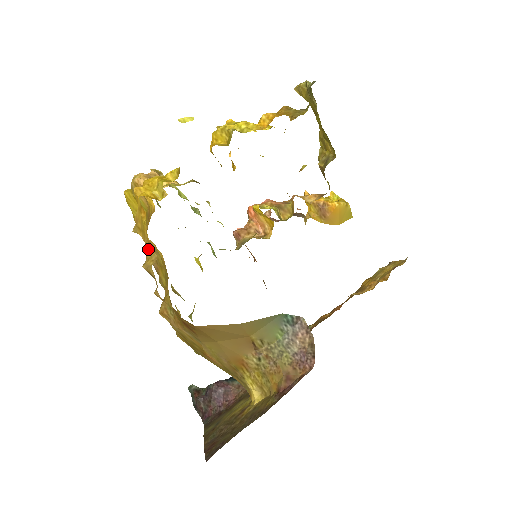
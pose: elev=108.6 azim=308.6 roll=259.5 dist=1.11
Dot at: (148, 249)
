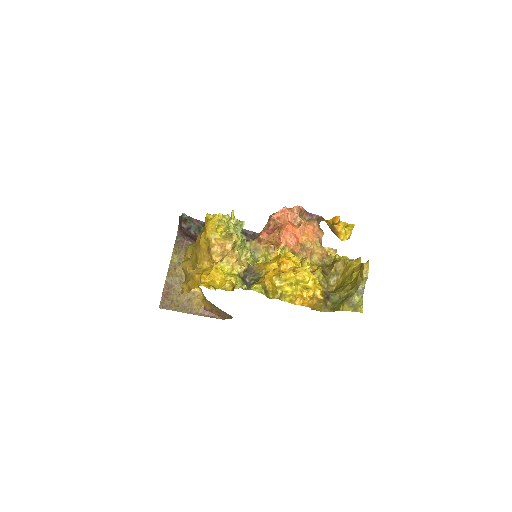
Dot at: (189, 288)
